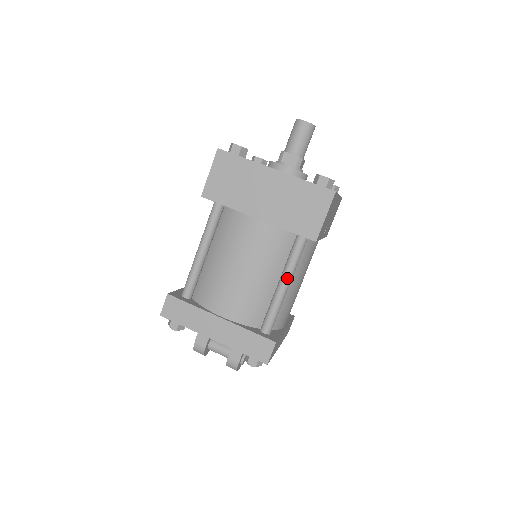
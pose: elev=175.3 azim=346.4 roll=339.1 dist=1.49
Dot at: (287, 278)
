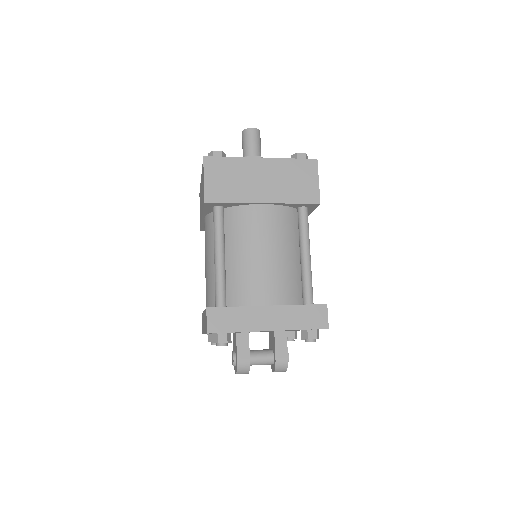
Dot at: (307, 247)
